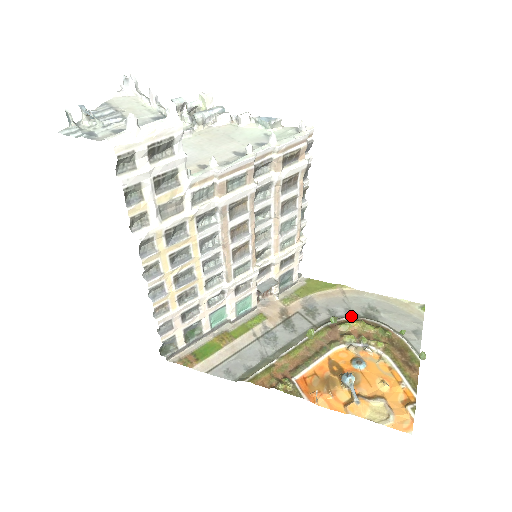
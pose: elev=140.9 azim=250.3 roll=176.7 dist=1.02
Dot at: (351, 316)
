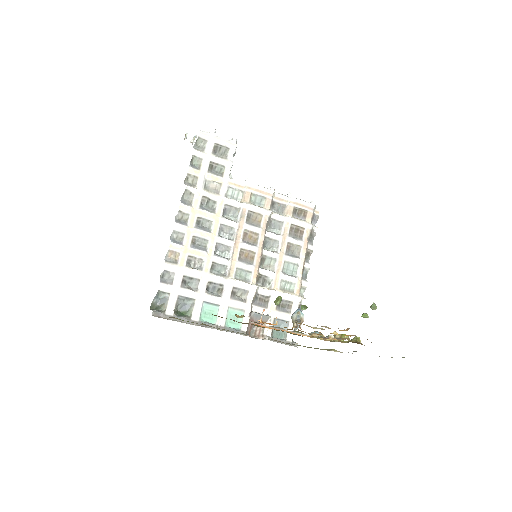
Dot at: occluded
